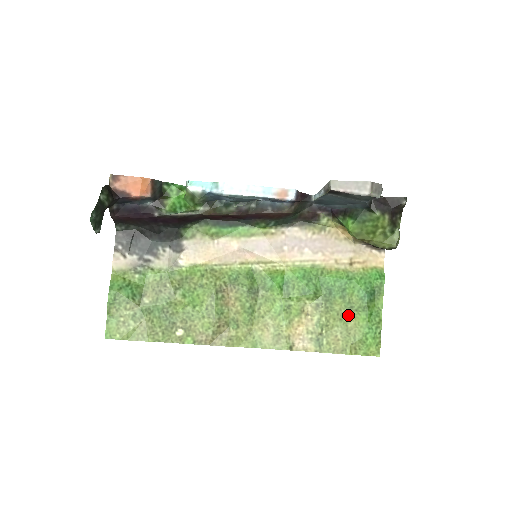
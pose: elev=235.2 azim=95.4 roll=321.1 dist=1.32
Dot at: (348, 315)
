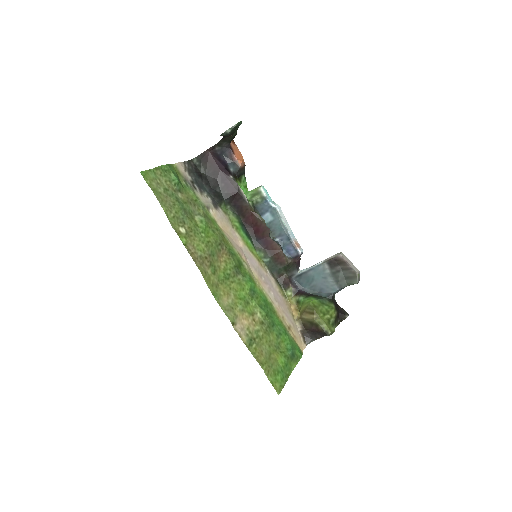
Dot at: (275, 349)
